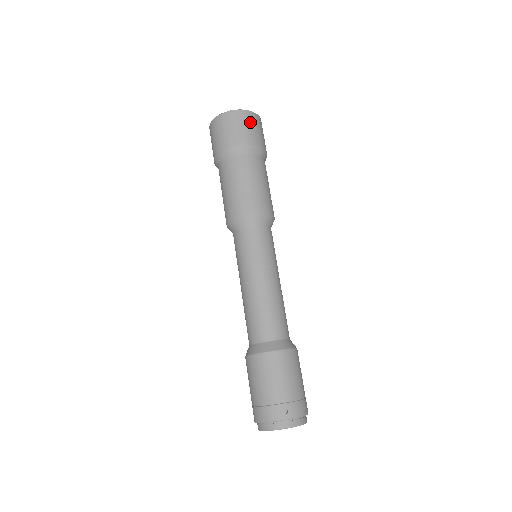
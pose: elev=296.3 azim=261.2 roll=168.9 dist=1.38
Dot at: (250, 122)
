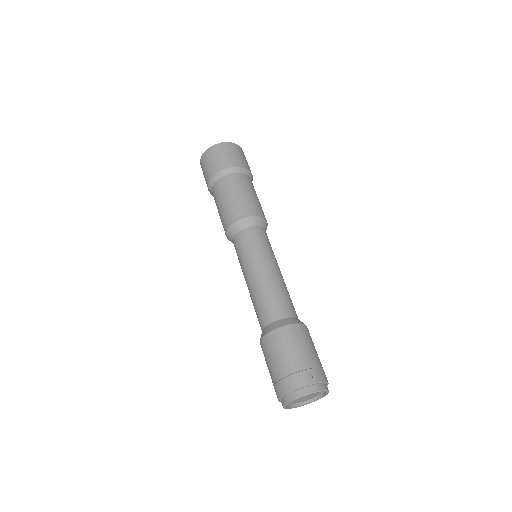
Dot at: (238, 151)
